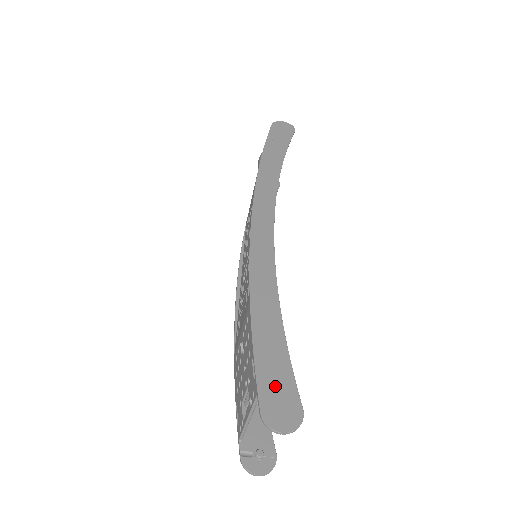
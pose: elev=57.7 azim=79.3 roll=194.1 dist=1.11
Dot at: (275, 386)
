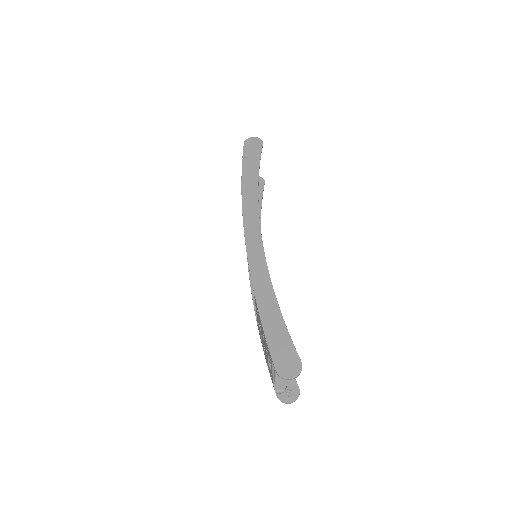
Dot at: (282, 351)
